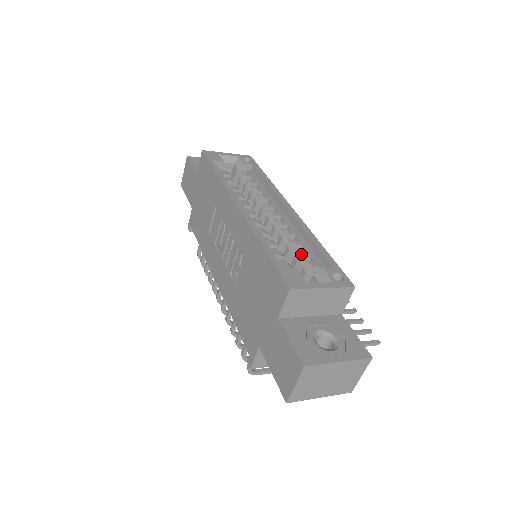
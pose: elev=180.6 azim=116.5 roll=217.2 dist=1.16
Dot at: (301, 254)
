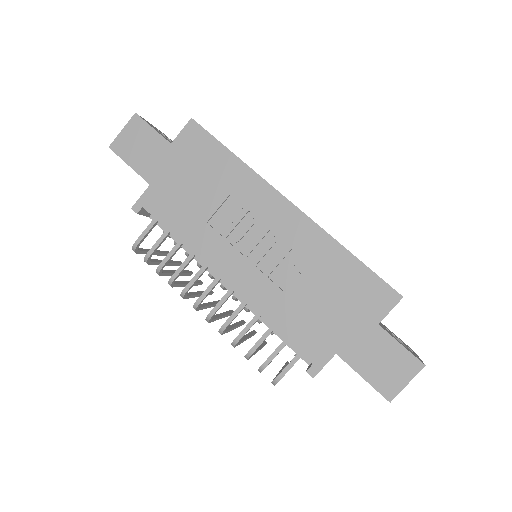
Dot at: occluded
